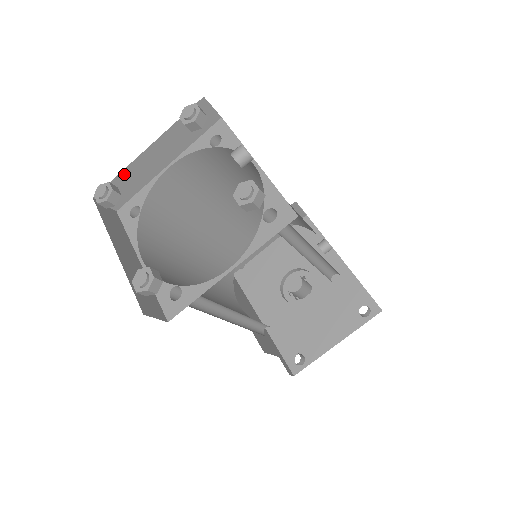
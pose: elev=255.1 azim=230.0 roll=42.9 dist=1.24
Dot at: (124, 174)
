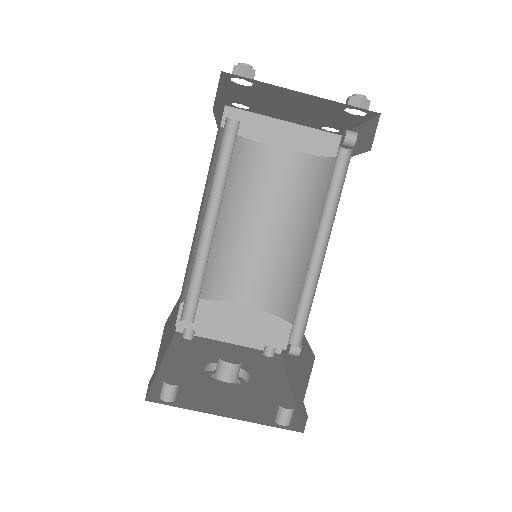
Dot at: (255, 117)
